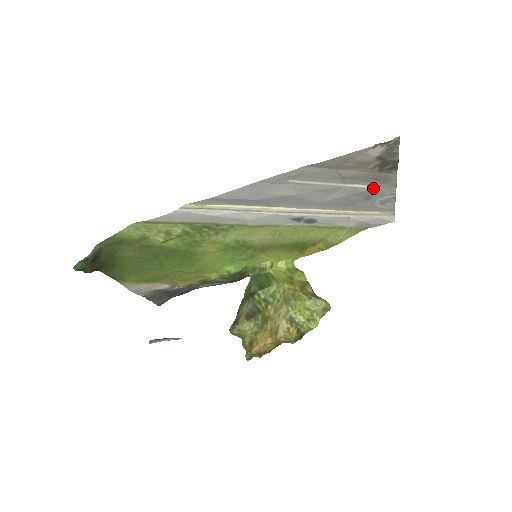
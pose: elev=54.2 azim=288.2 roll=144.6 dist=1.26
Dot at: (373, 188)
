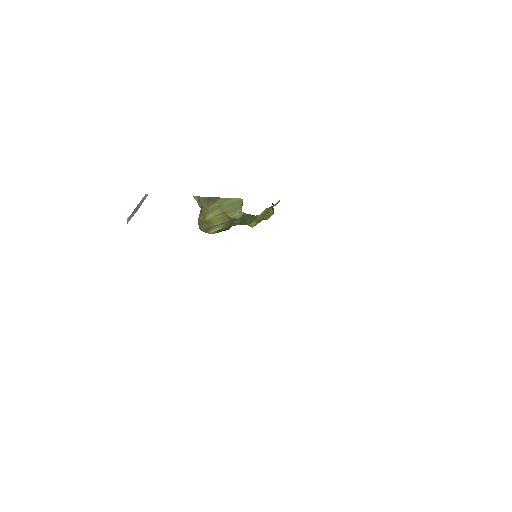
Dot at: occluded
